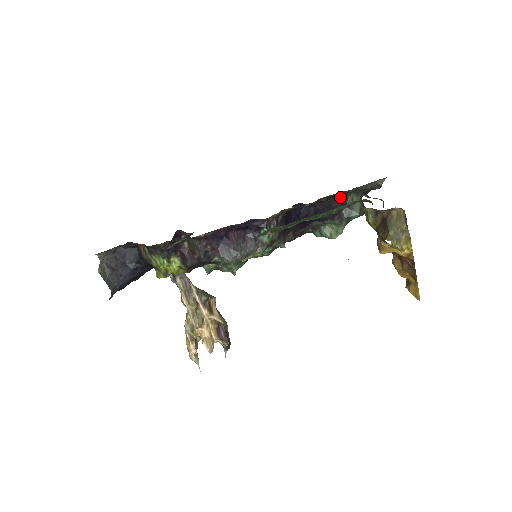
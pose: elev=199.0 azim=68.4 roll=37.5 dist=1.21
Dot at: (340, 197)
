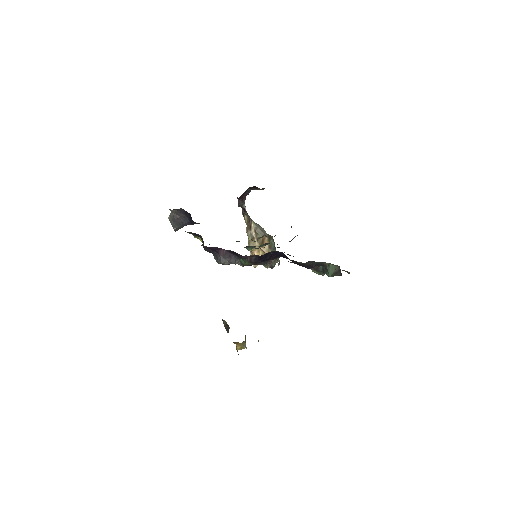
Dot at: (314, 261)
